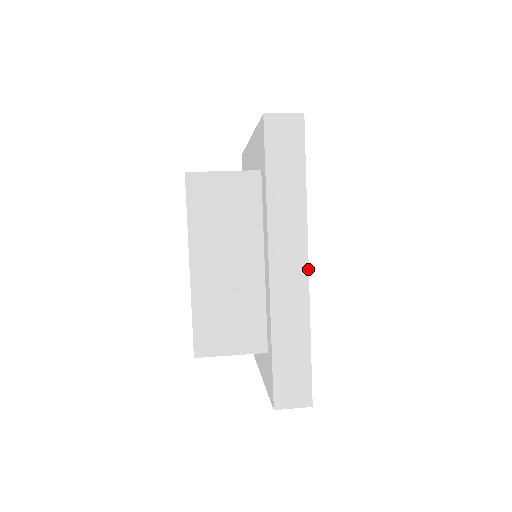
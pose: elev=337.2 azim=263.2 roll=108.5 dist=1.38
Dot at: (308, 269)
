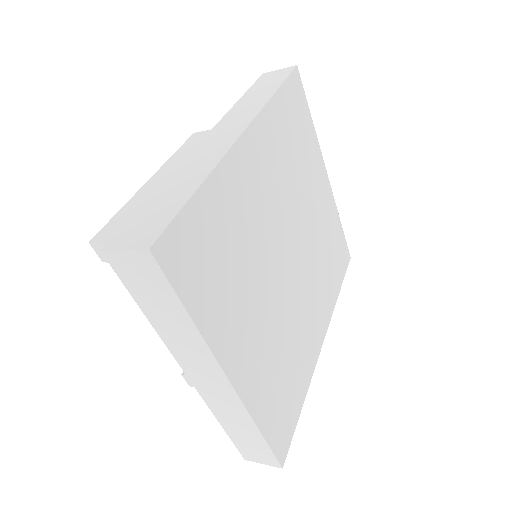
Dot at: (240, 135)
